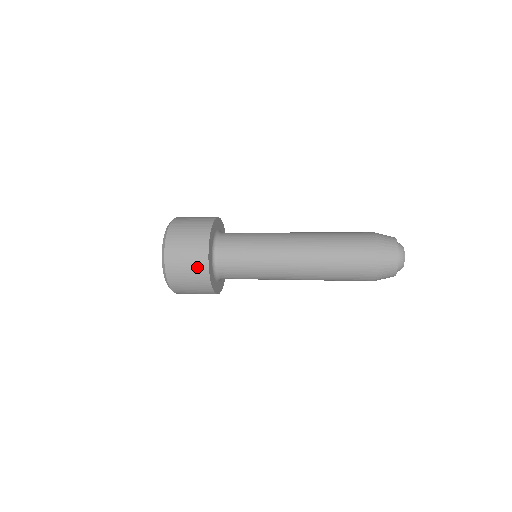
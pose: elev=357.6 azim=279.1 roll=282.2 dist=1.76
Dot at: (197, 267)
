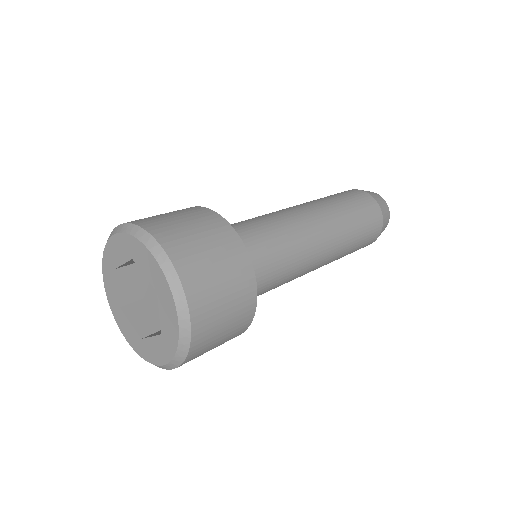
Dot at: (241, 297)
